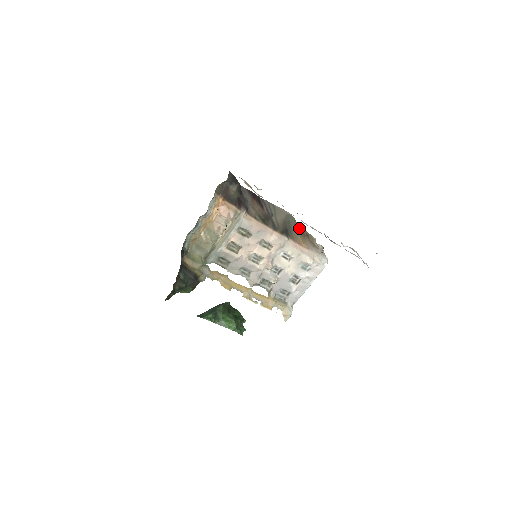
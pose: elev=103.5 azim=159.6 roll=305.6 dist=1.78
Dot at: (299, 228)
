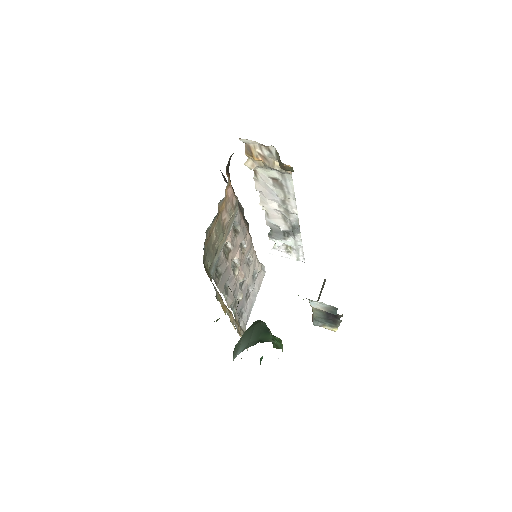
Dot at: occluded
